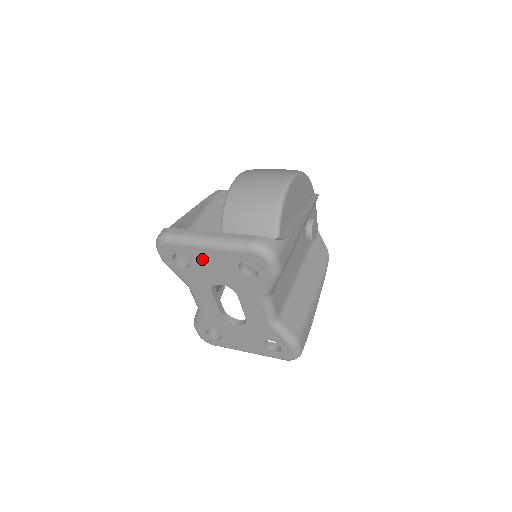
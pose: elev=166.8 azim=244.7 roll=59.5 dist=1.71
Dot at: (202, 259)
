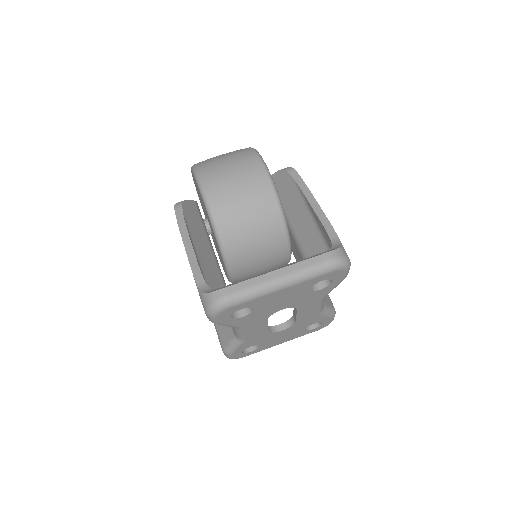
Dot at: (271, 300)
